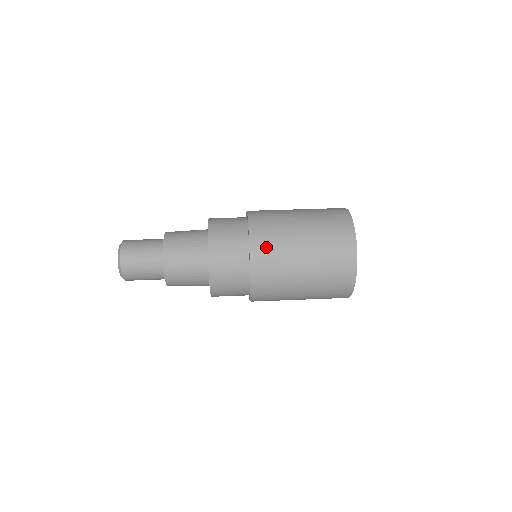
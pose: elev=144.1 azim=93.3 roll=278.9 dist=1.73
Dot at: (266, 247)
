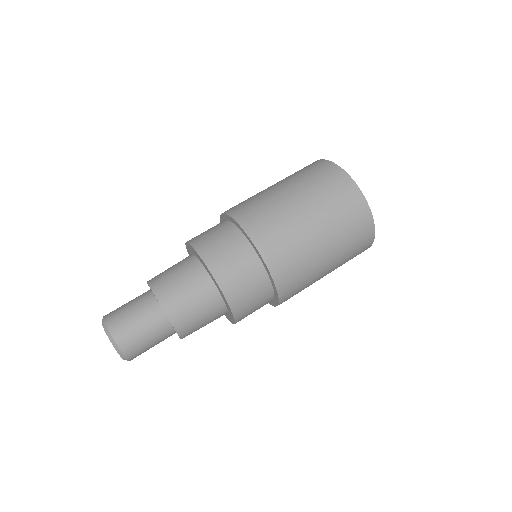
Dot at: (294, 294)
